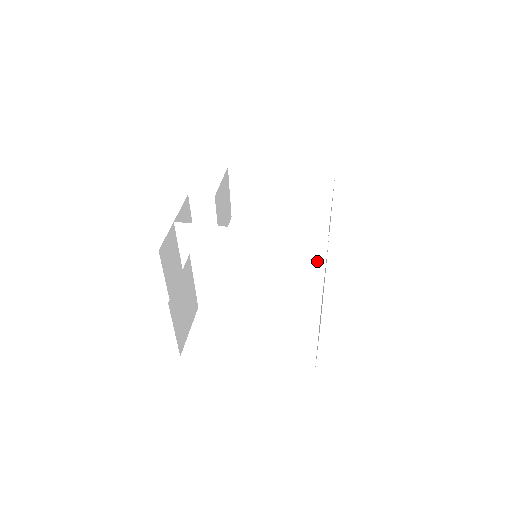
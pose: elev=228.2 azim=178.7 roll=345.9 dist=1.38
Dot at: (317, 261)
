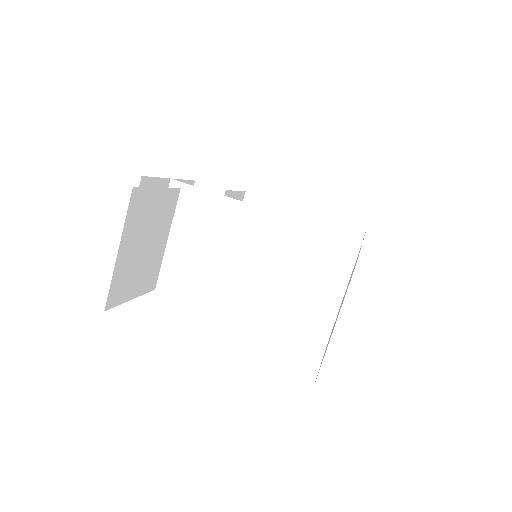
Dot at: (336, 279)
